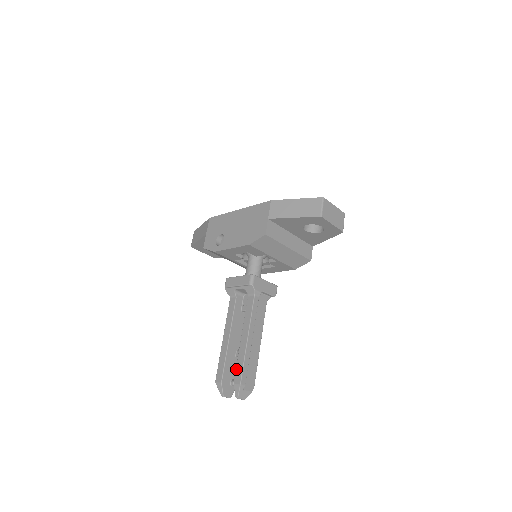
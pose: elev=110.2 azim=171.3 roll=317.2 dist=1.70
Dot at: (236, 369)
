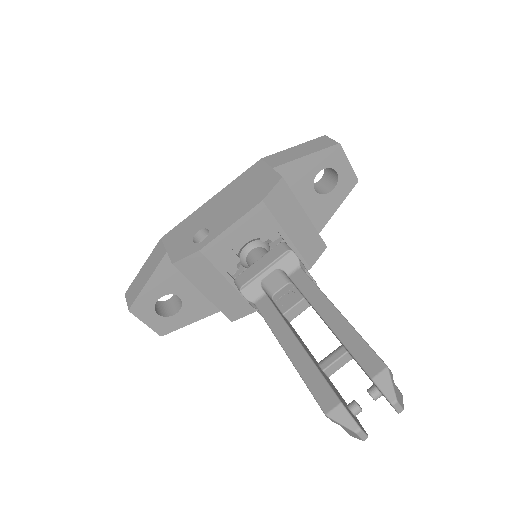
Dot at: (356, 357)
